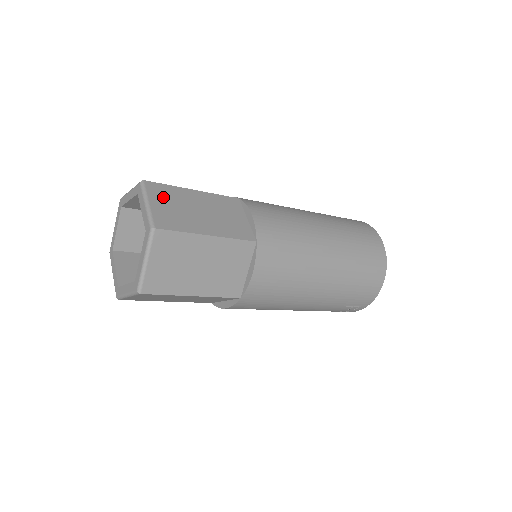
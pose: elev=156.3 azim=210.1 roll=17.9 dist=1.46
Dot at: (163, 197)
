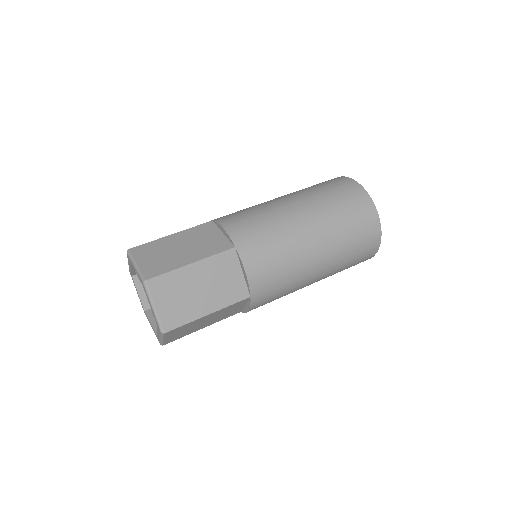
Dot at: (165, 292)
